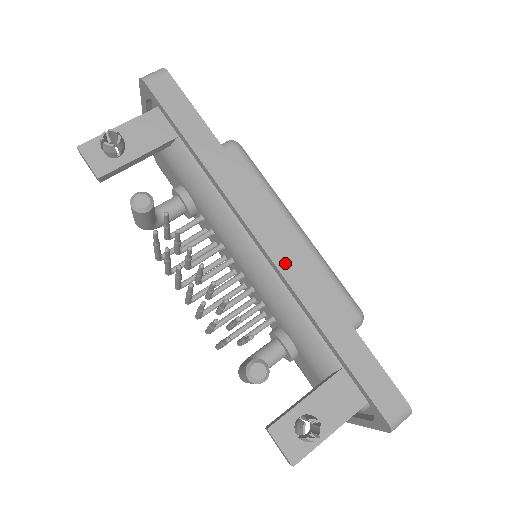
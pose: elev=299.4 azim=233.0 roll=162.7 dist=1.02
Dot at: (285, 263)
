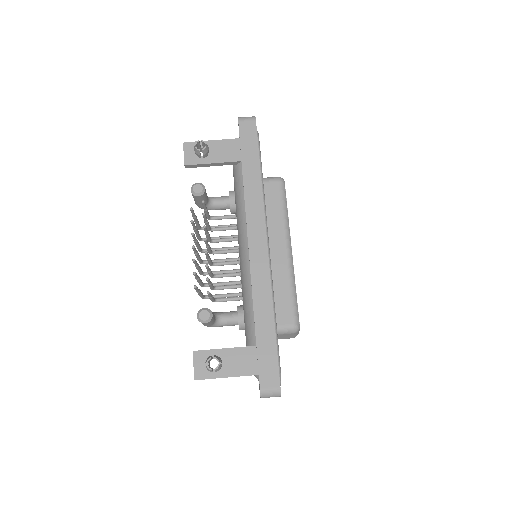
Dot at: (256, 264)
